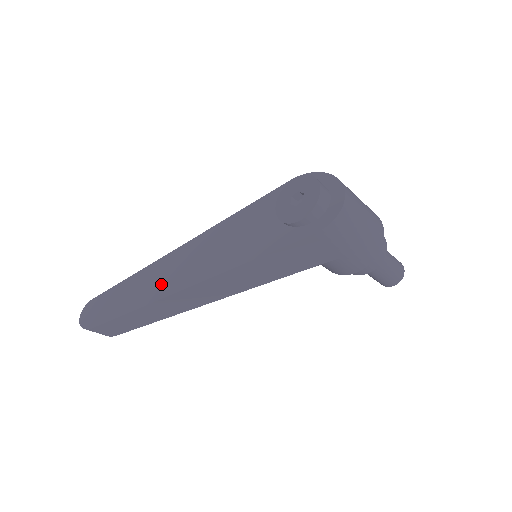
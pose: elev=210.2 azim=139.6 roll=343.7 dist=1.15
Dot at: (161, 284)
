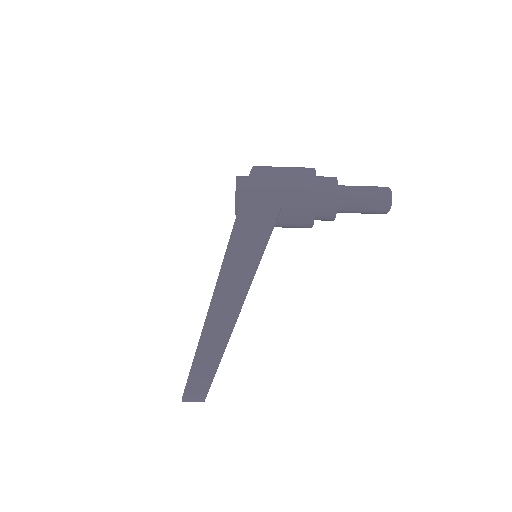
Dot at: occluded
